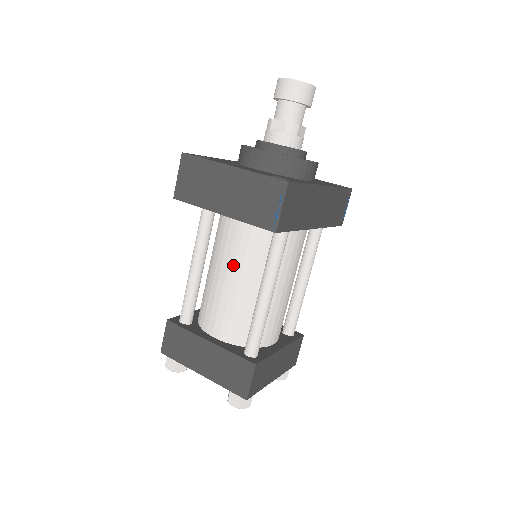
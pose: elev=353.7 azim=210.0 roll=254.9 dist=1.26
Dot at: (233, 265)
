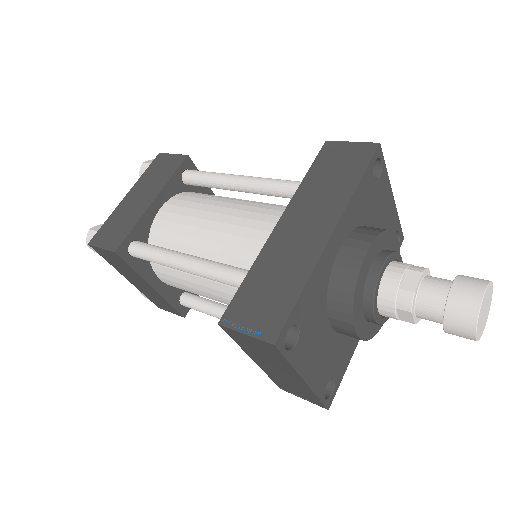
Dot at: (226, 302)
